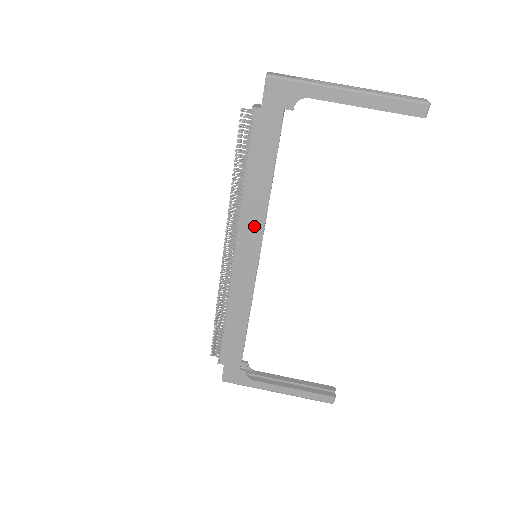
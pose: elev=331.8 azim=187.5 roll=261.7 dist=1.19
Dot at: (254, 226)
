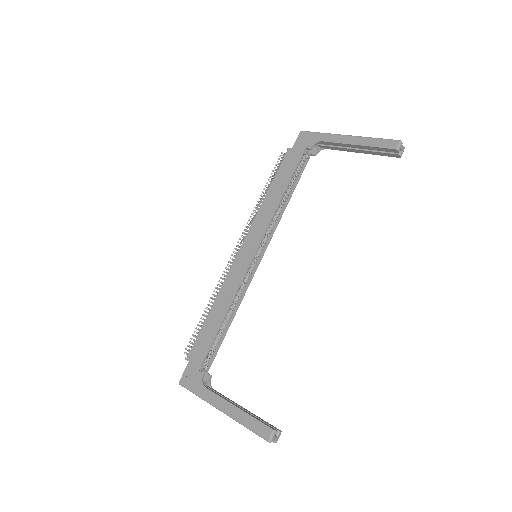
Dot at: (262, 225)
